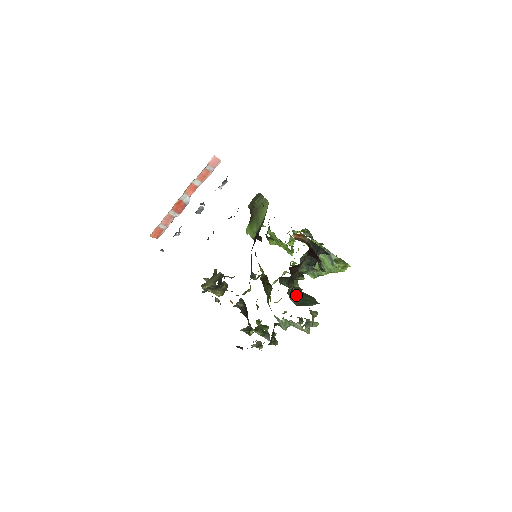
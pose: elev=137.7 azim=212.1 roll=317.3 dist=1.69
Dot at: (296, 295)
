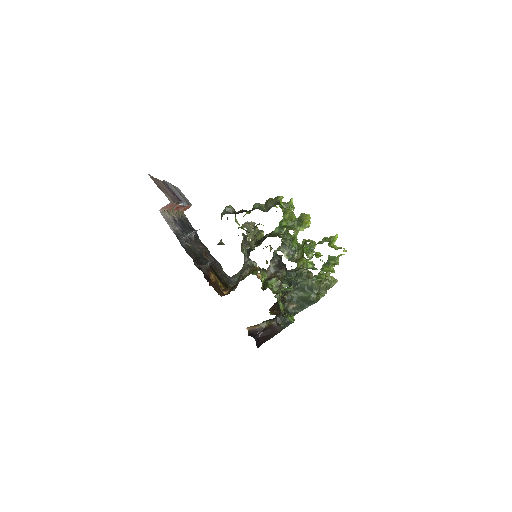
Dot at: (297, 293)
